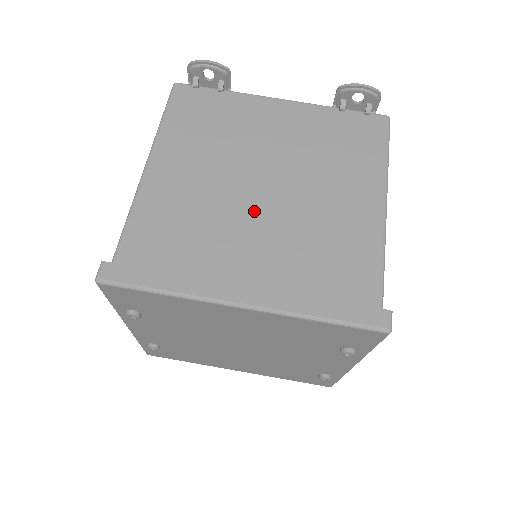
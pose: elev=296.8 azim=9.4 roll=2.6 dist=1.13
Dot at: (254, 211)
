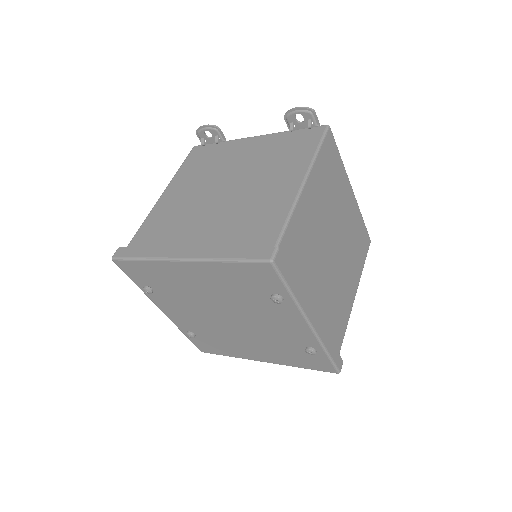
Dot at: (212, 206)
